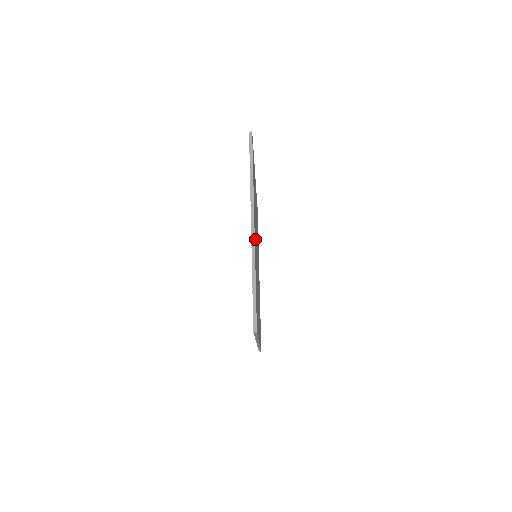
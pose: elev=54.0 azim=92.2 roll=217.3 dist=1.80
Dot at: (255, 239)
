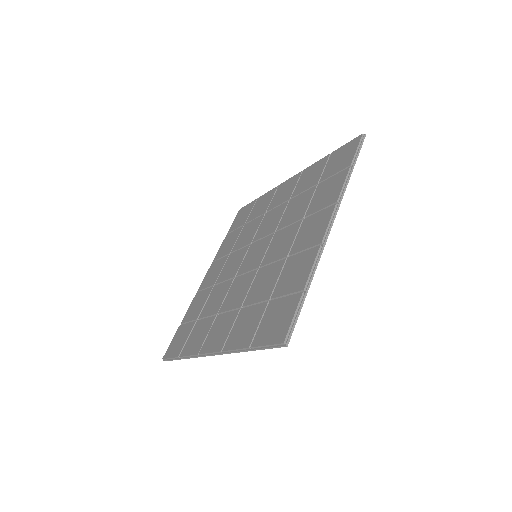
Dot at: occluded
